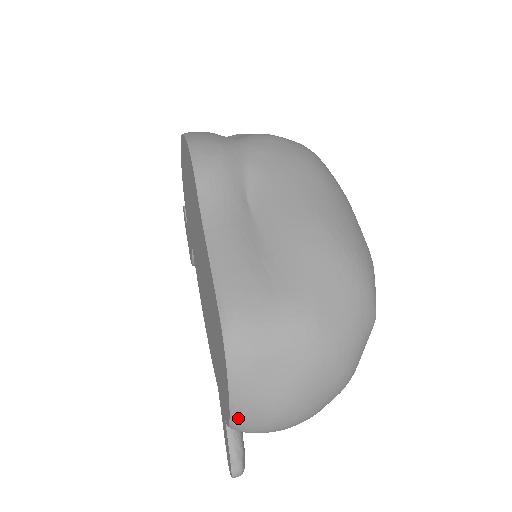
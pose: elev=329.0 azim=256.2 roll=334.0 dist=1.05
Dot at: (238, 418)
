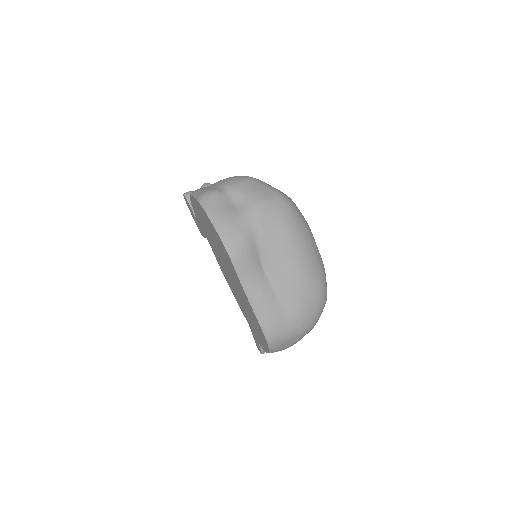
Dot at: occluded
